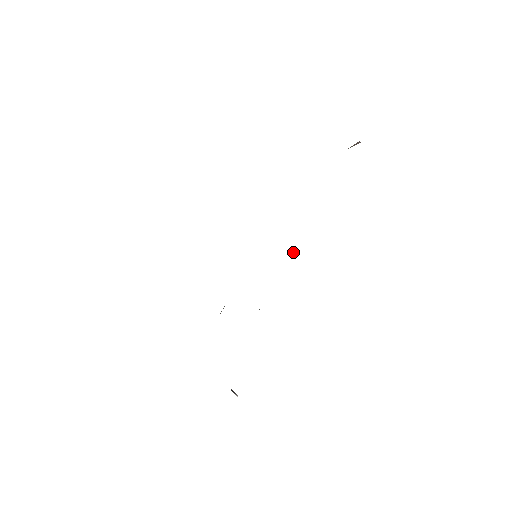
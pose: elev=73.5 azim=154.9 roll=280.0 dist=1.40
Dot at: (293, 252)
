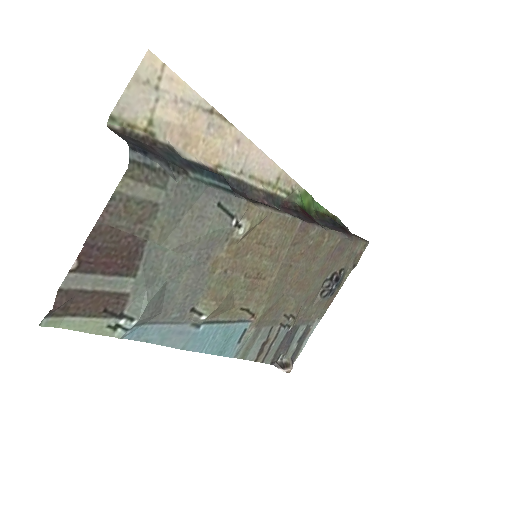
Dot at: (198, 320)
